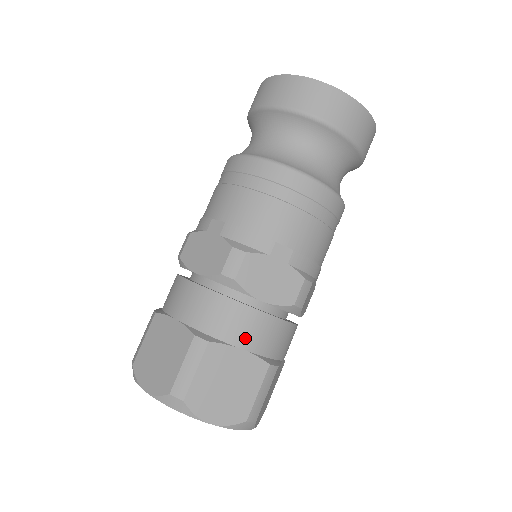
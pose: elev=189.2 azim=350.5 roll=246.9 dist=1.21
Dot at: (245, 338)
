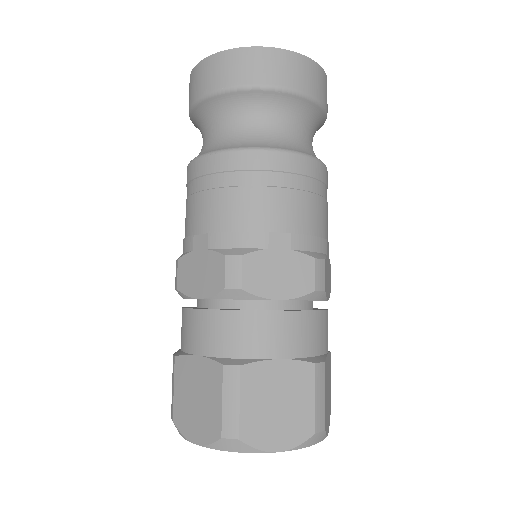
Dot at: occluded
